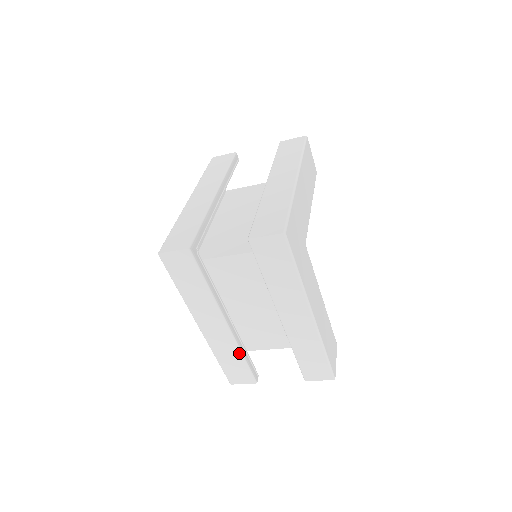
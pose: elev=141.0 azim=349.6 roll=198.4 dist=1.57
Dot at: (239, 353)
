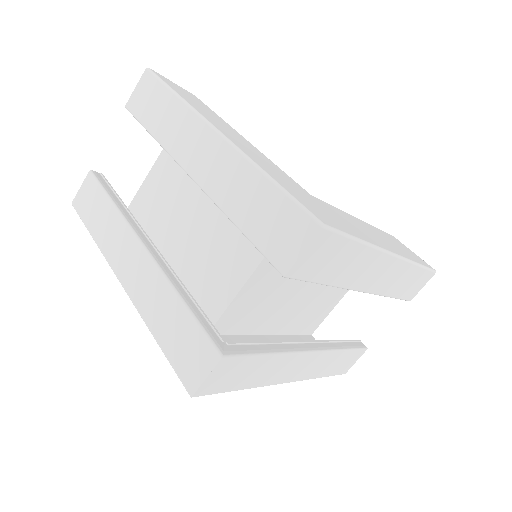
Dot at: (339, 353)
